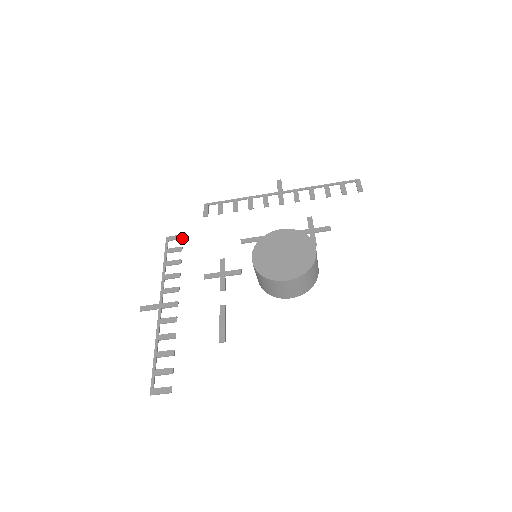
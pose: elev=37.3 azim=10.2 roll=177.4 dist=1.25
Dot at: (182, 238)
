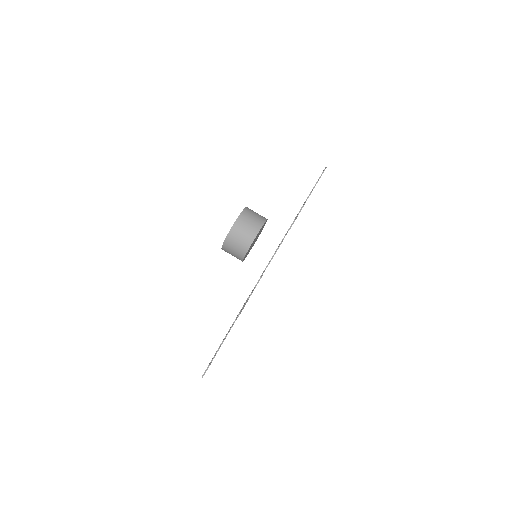
Dot at: occluded
